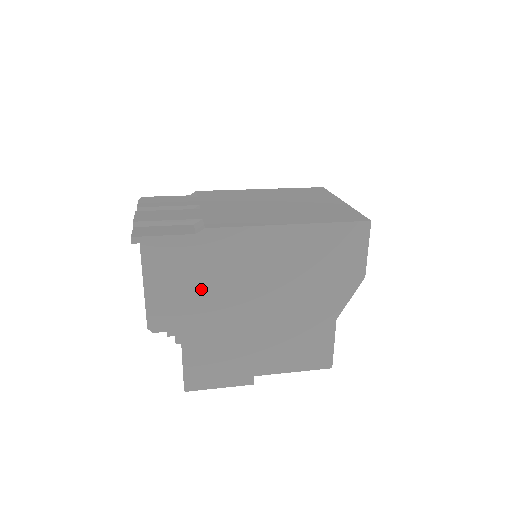
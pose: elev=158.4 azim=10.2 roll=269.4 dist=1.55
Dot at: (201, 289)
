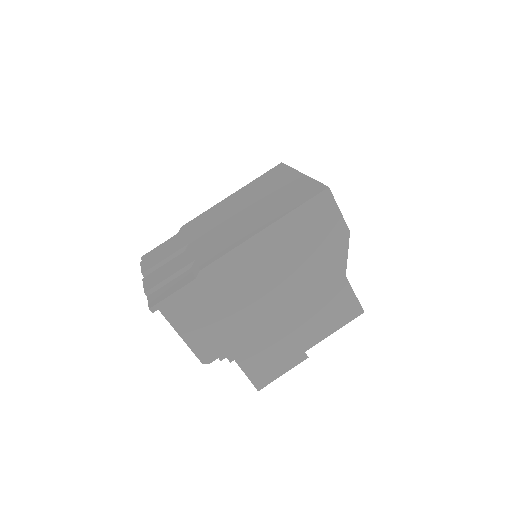
Dot at: (225, 314)
